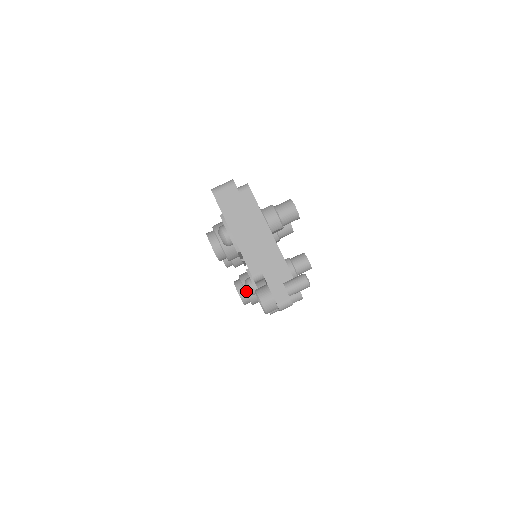
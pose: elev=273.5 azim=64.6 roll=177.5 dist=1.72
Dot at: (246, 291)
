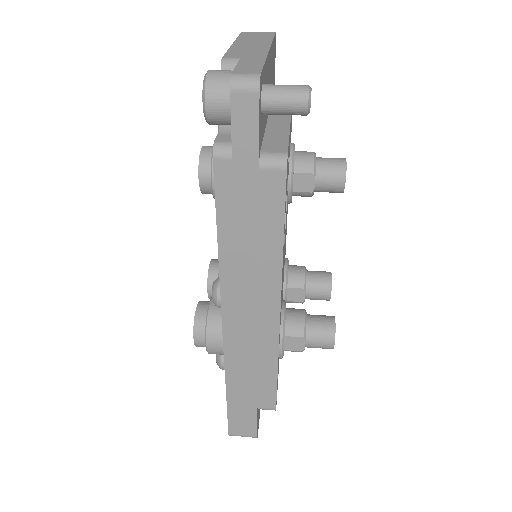
Dot at: (210, 304)
